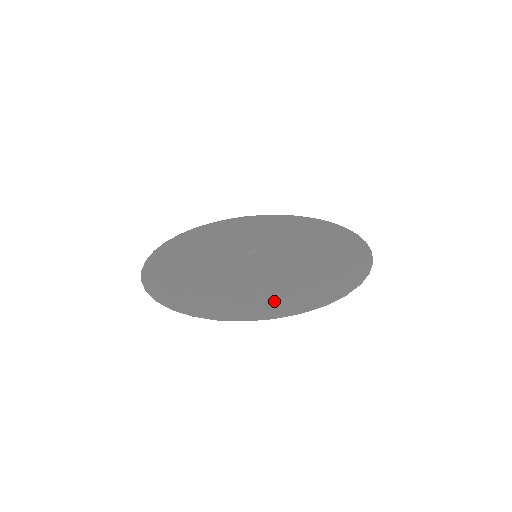
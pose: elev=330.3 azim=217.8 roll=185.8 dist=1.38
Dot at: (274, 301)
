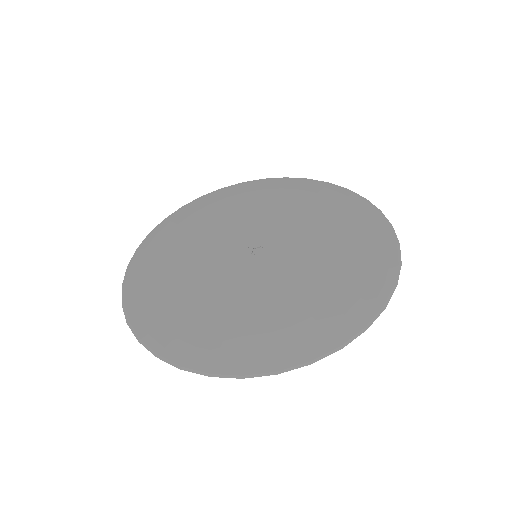
Dot at: (204, 341)
